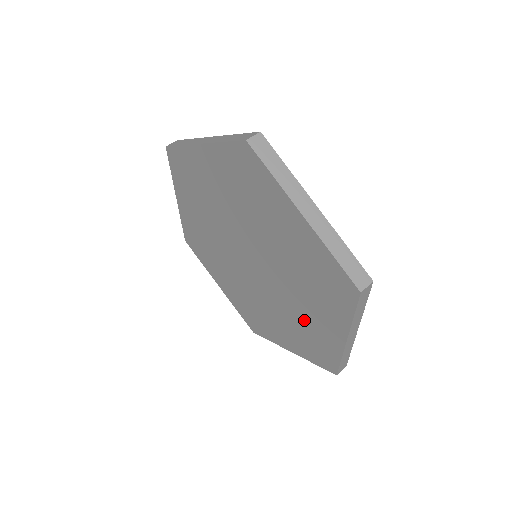
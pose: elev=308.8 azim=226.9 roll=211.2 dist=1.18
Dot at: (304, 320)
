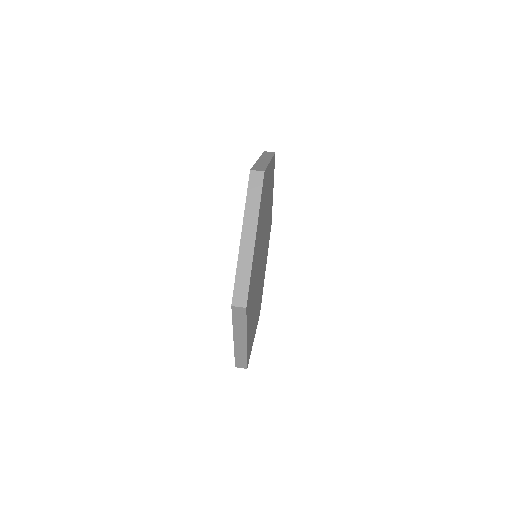
Dot at: occluded
